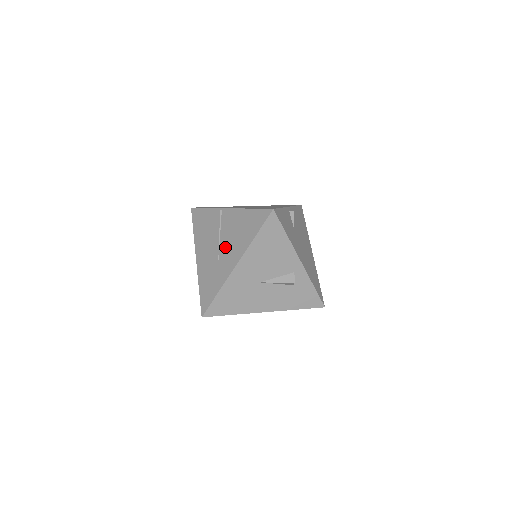
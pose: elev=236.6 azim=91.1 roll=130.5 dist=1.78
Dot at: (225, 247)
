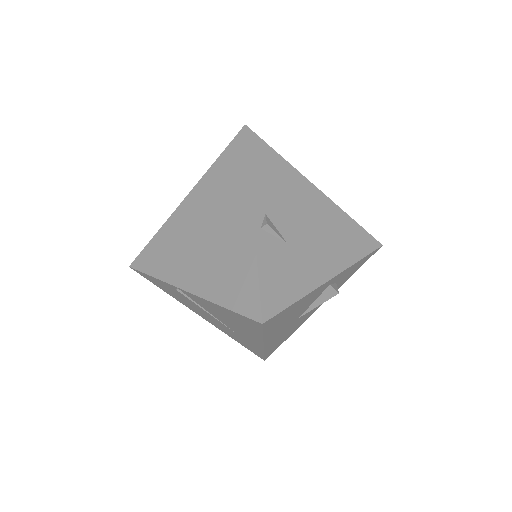
Dot at: (228, 325)
